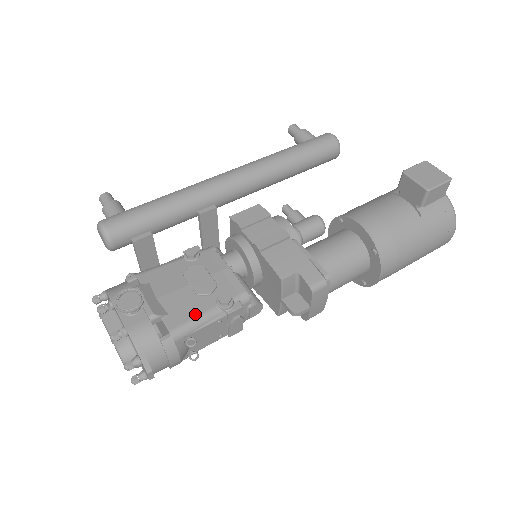
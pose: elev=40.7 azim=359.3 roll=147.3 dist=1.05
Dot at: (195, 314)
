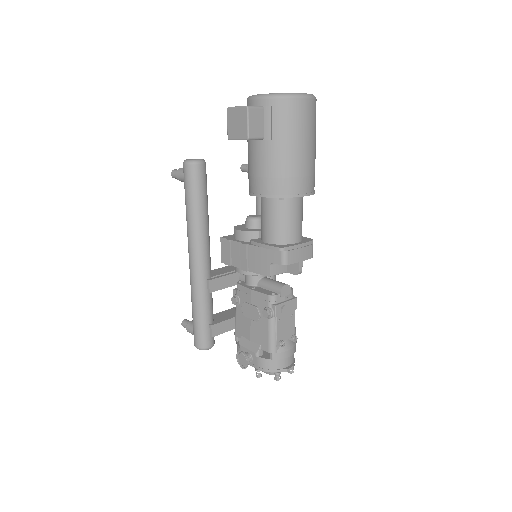
Dot at: (267, 333)
